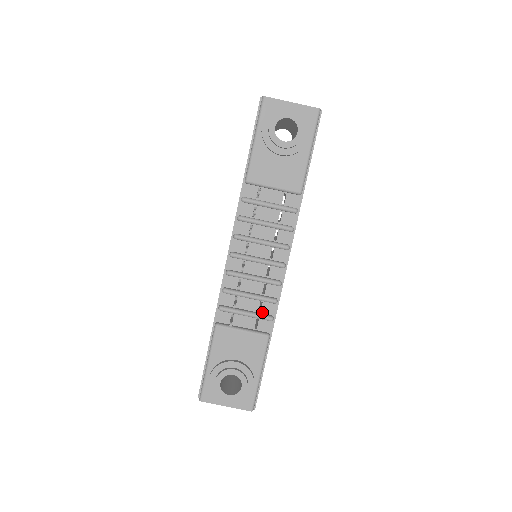
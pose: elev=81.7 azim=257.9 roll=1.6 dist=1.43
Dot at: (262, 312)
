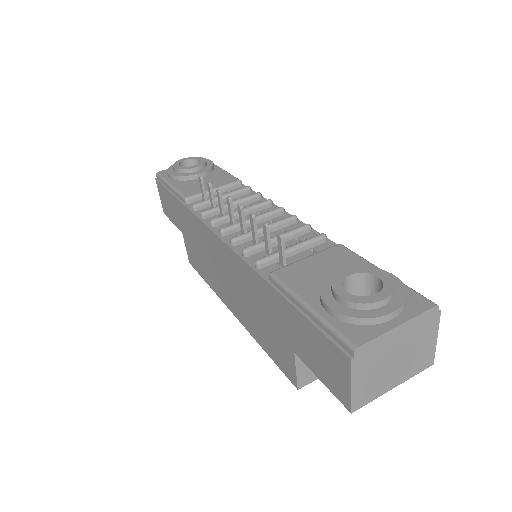
Dot at: occluded
